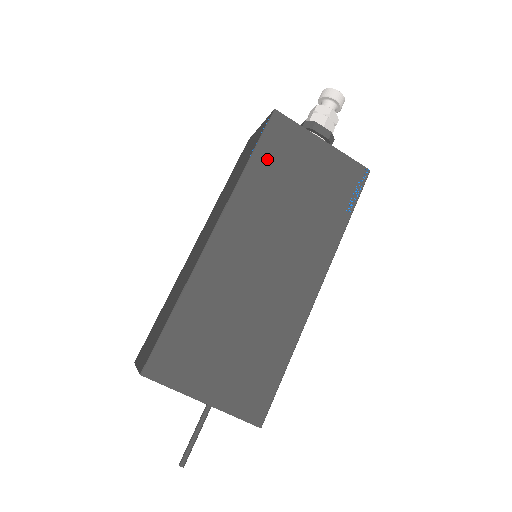
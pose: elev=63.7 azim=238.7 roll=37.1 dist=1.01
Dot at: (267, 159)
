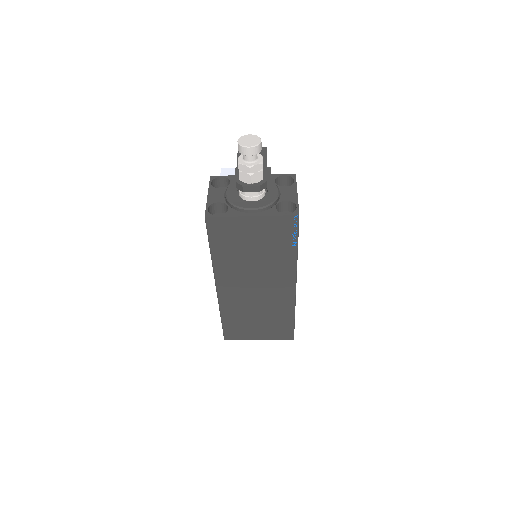
Dot at: (221, 245)
